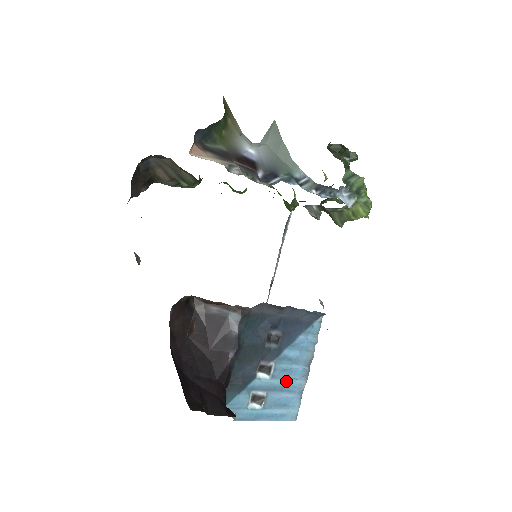
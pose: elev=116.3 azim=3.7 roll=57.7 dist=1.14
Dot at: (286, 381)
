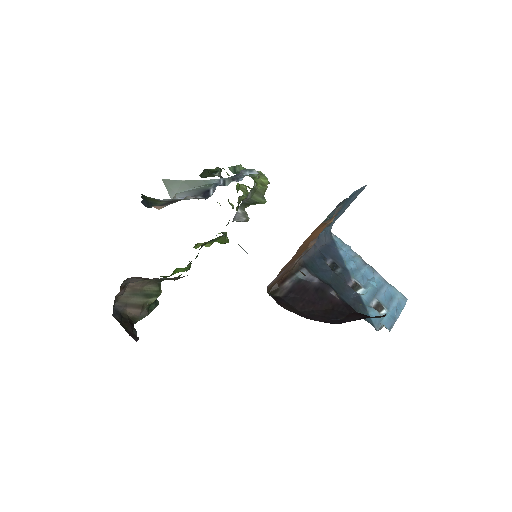
Dot at: (372, 283)
